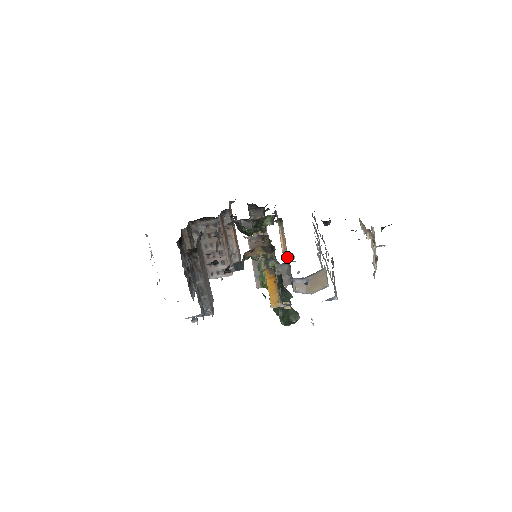
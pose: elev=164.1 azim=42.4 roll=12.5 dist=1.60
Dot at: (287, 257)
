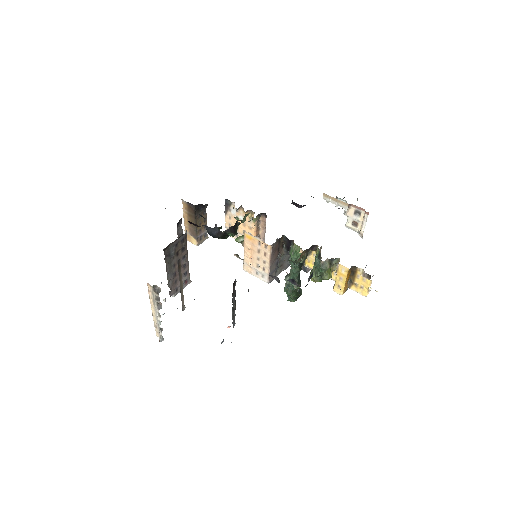
Dot at: occluded
